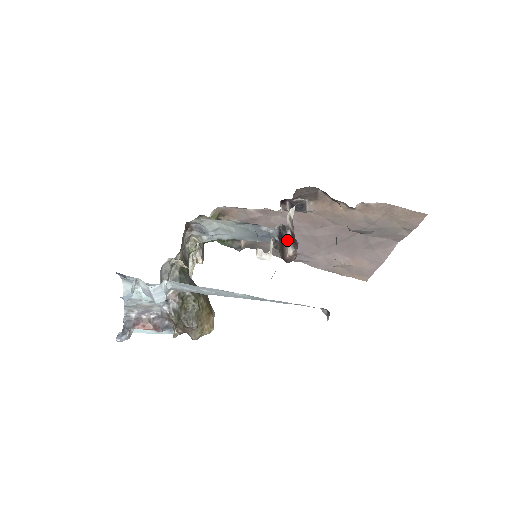
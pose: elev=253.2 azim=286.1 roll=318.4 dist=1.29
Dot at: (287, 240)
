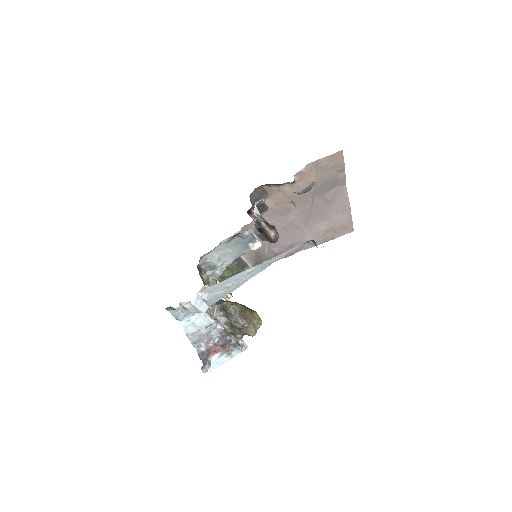
Dot at: (265, 228)
